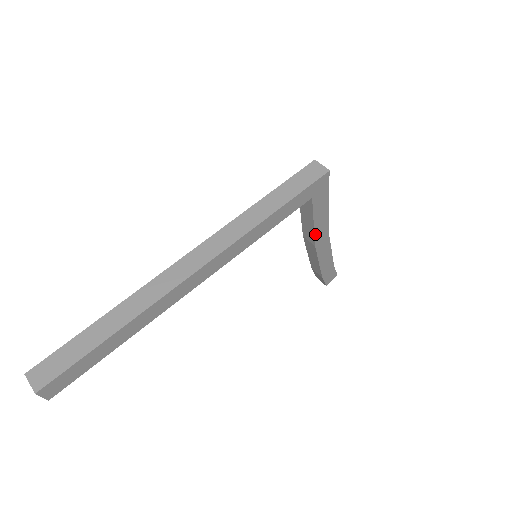
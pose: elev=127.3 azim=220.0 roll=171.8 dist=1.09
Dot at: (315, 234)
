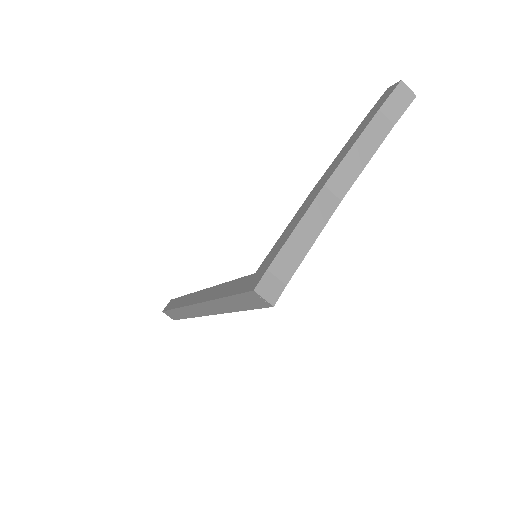
Dot at: occluded
